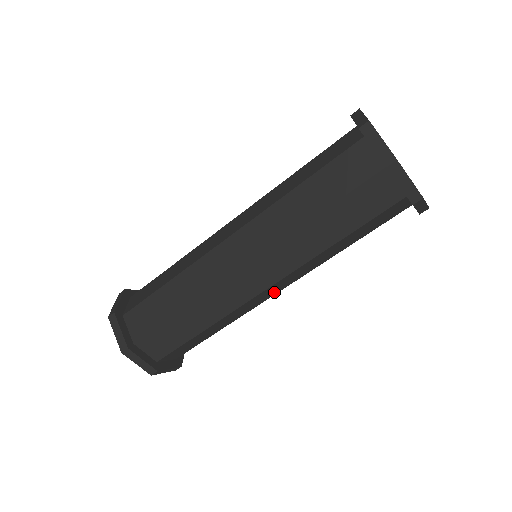
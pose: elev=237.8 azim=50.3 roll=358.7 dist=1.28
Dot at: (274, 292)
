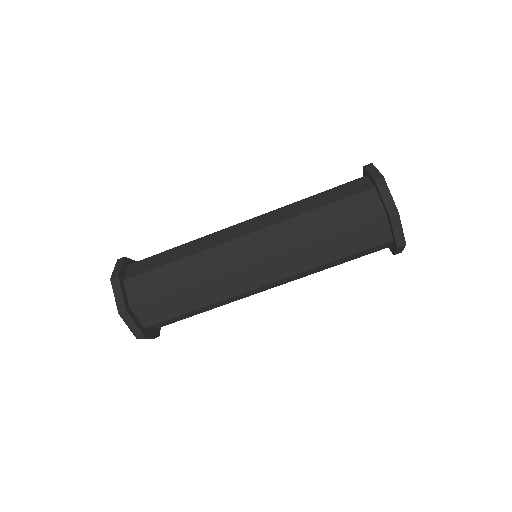
Dot at: (264, 289)
